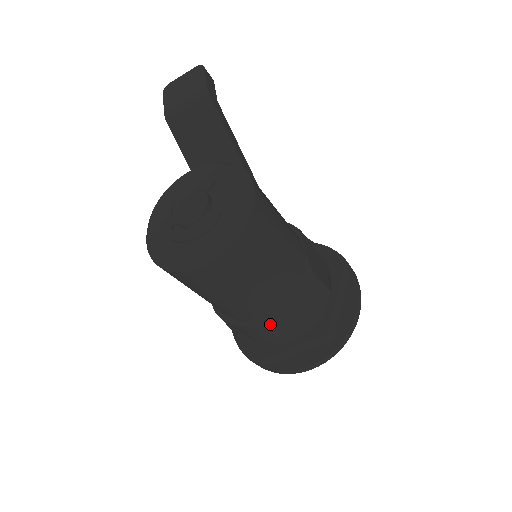
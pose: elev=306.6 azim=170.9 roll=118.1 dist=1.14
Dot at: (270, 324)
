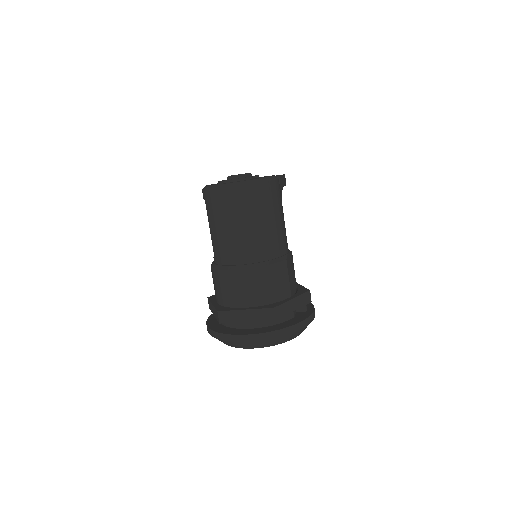
Dot at: (242, 272)
